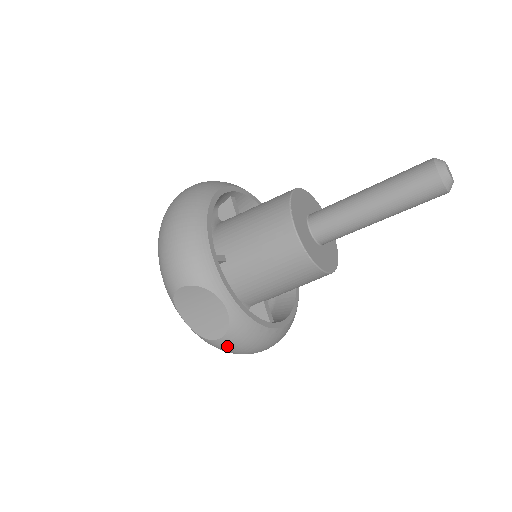
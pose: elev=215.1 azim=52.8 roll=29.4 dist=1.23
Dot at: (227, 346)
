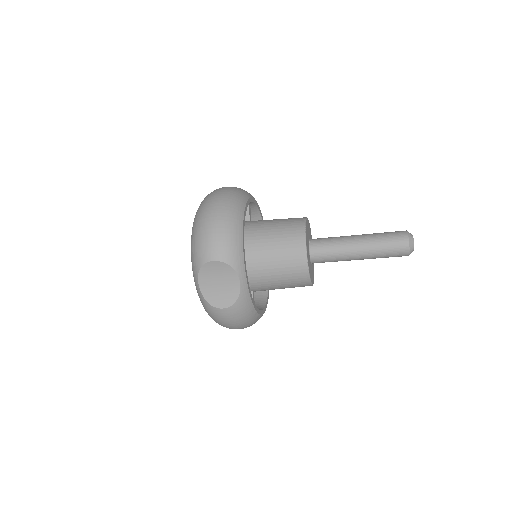
Dot at: (225, 316)
